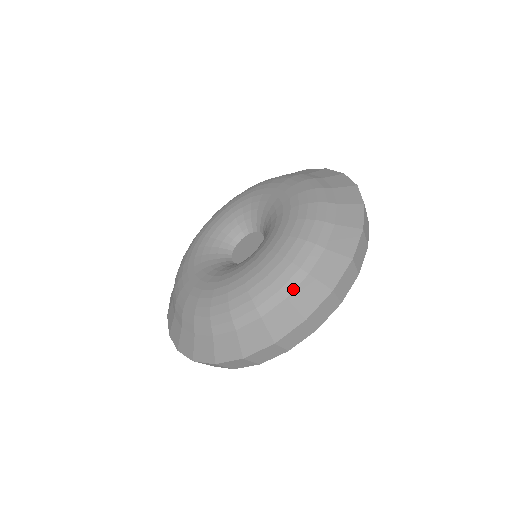
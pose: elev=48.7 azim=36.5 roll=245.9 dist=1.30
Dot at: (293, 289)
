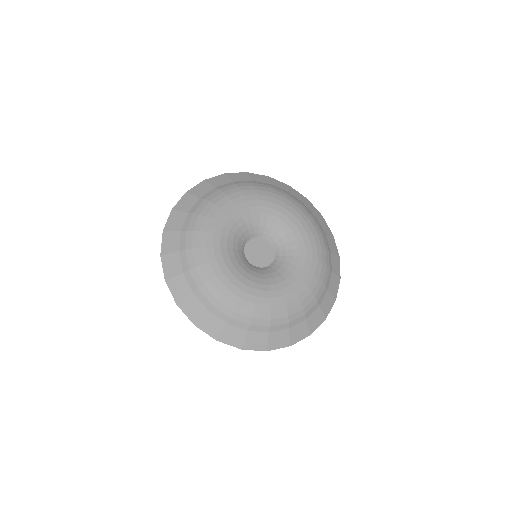
Dot at: (310, 314)
